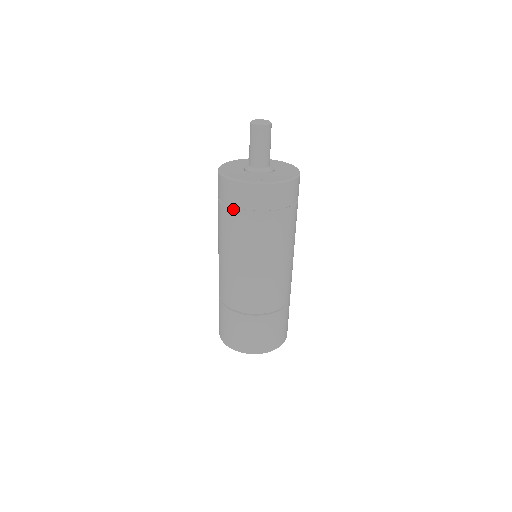
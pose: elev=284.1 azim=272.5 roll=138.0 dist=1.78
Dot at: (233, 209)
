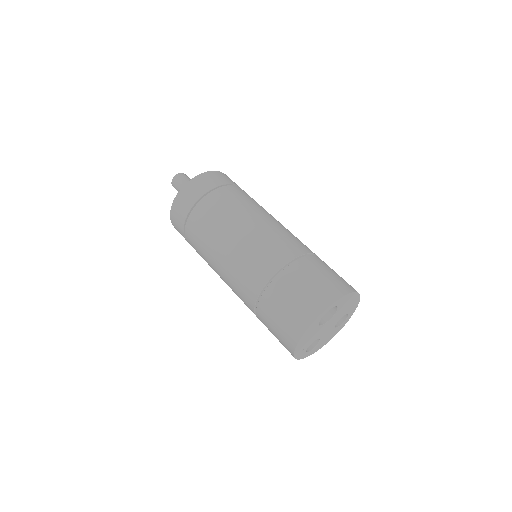
Dot at: (192, 210)
